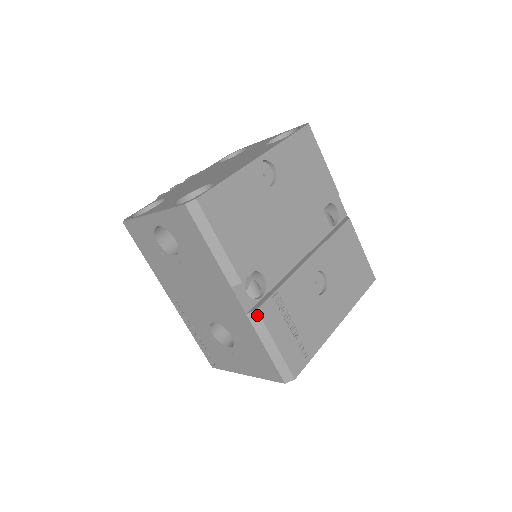
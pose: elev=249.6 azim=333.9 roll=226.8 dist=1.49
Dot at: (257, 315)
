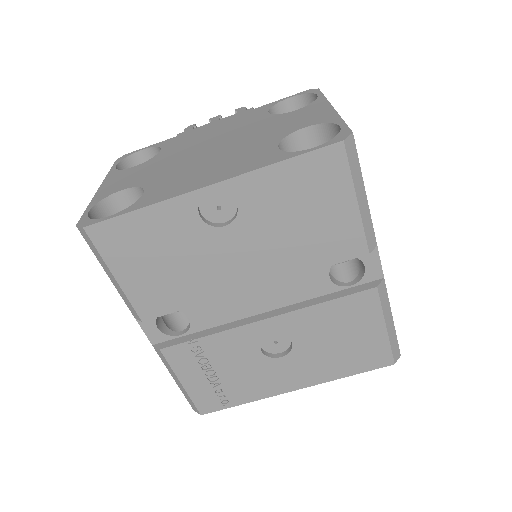
Dot at: (161, 353)
